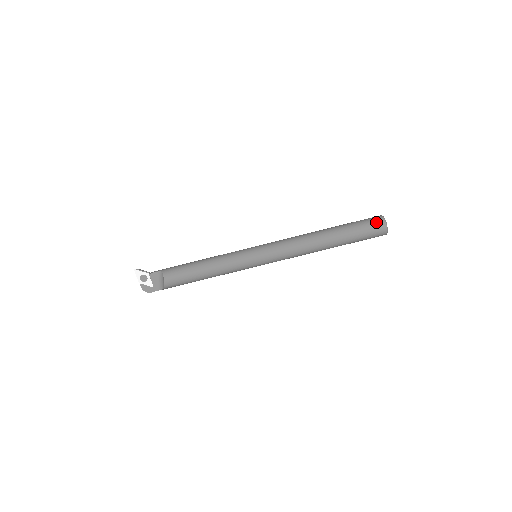
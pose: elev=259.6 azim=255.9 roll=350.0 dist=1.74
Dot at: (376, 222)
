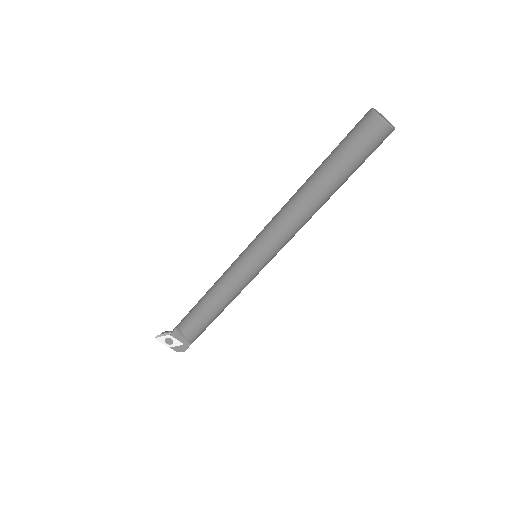
Dot at: (366, 126)
